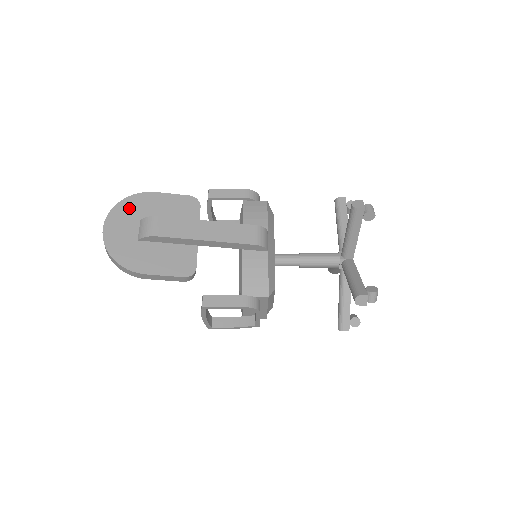
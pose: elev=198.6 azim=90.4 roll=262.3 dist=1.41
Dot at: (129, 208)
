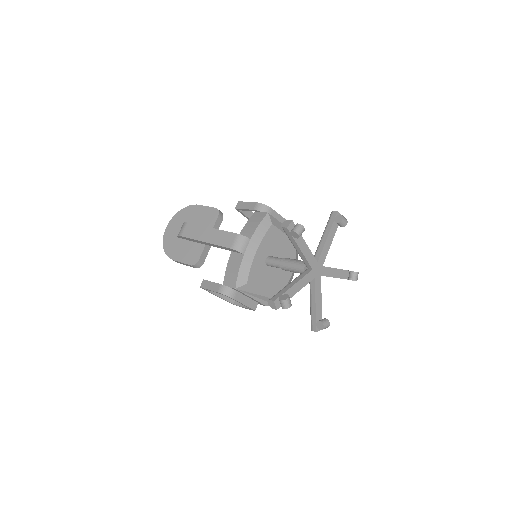
Dot at: (182, 215)
